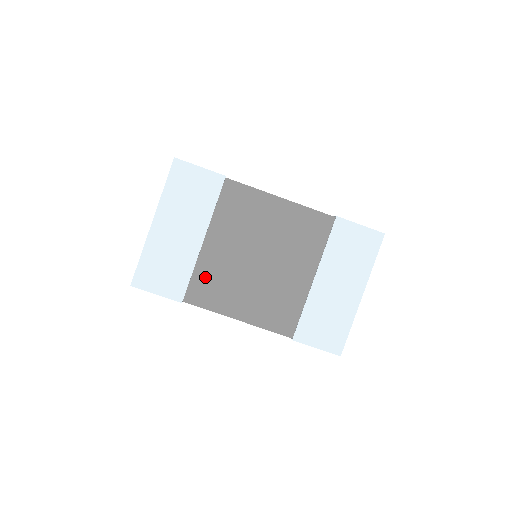
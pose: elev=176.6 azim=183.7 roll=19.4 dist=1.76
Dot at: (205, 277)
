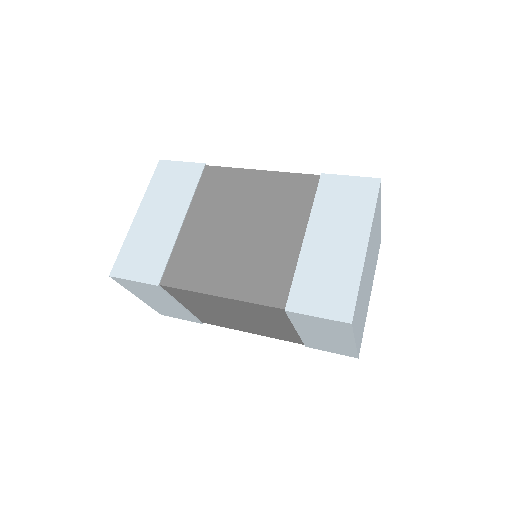
Dot at: (184, 256)
